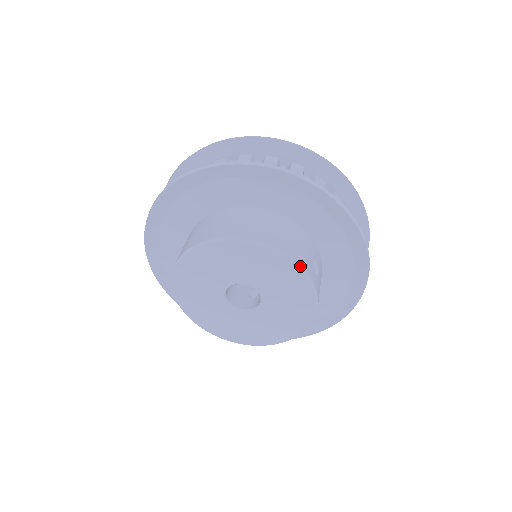
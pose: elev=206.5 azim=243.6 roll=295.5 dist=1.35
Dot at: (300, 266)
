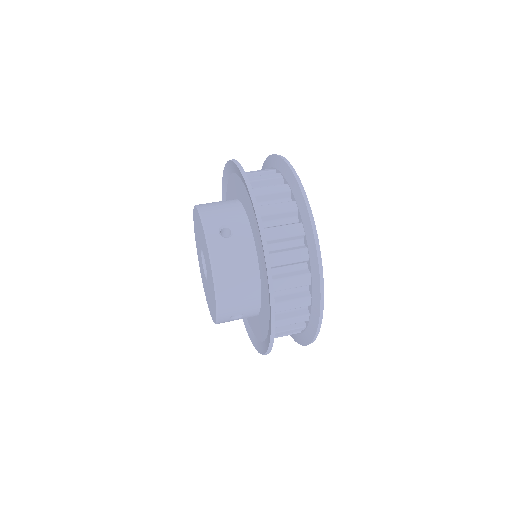
Dot at: (202, 218)
